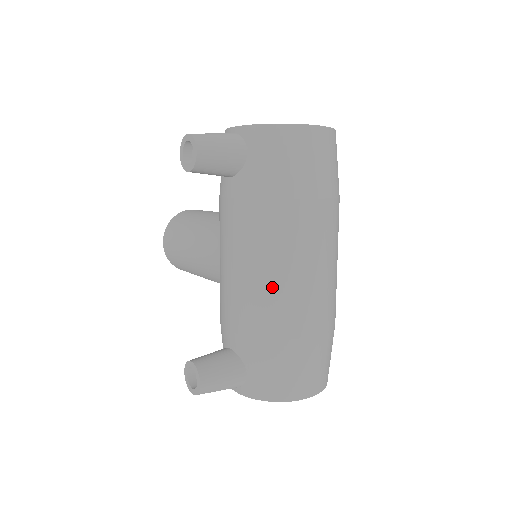
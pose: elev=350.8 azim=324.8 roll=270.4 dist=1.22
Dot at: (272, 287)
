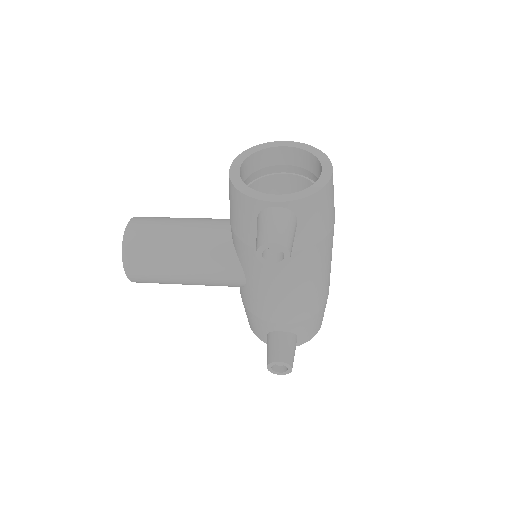
Dot at: (318, 289)
